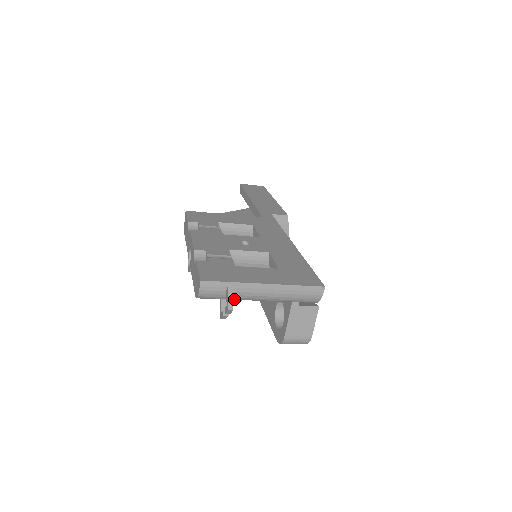
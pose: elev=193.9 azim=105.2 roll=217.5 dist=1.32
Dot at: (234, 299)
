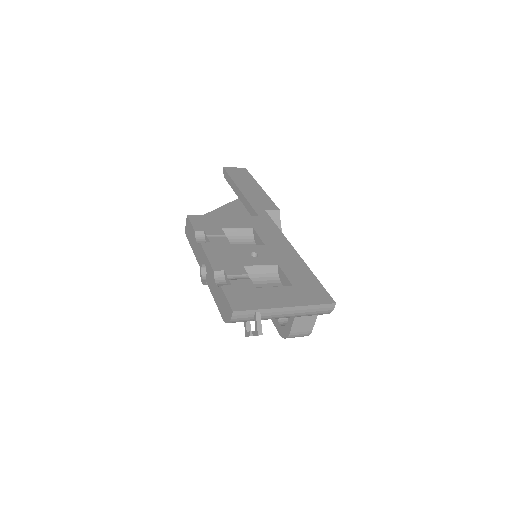
Dot at: occluded
